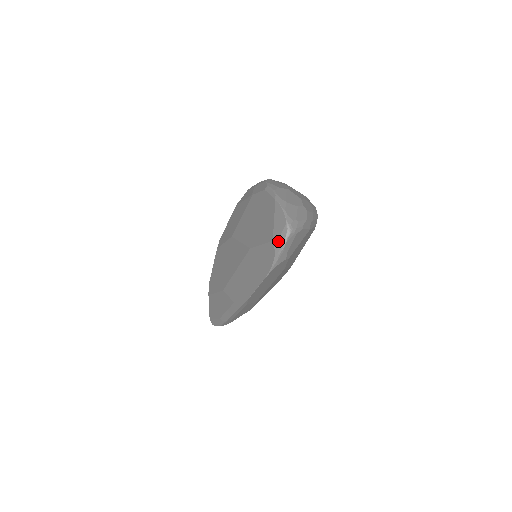
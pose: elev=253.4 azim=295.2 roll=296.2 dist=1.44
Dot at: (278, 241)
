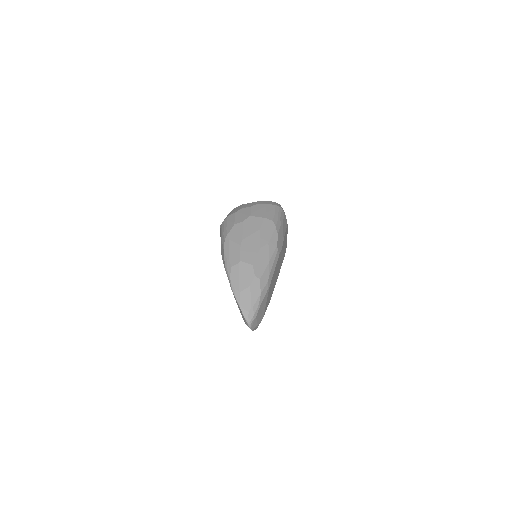
Dot at: (247, 325)
